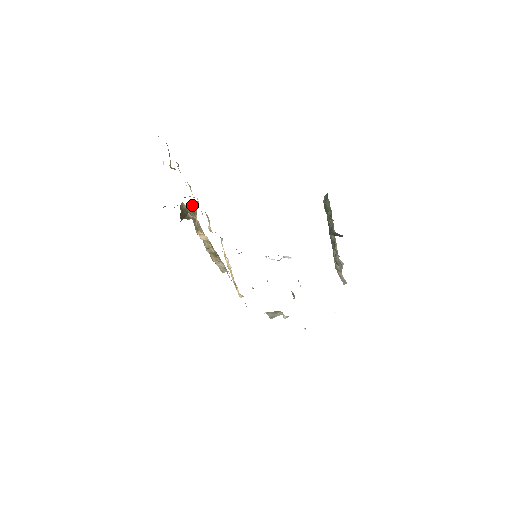
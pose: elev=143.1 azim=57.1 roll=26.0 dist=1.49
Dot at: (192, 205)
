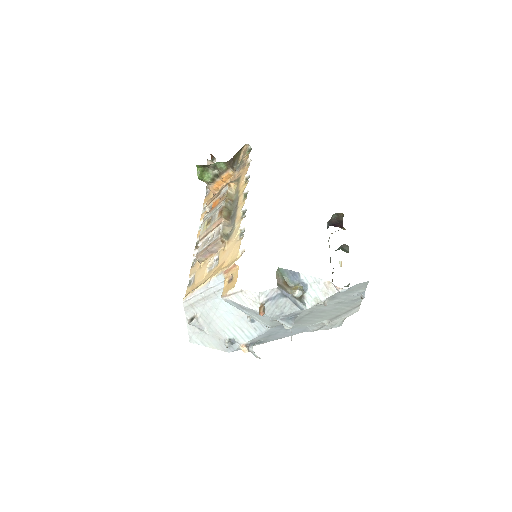
Dot at: occluded
